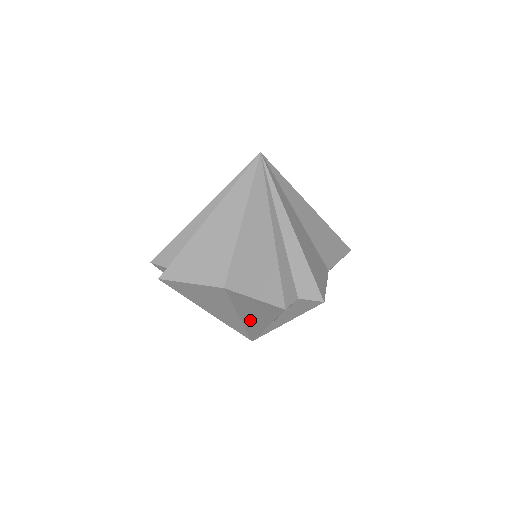
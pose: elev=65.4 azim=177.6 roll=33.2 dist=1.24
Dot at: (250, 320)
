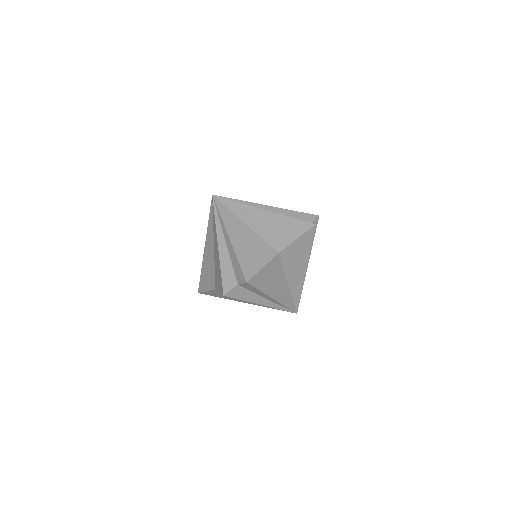
Dot at: occluded
